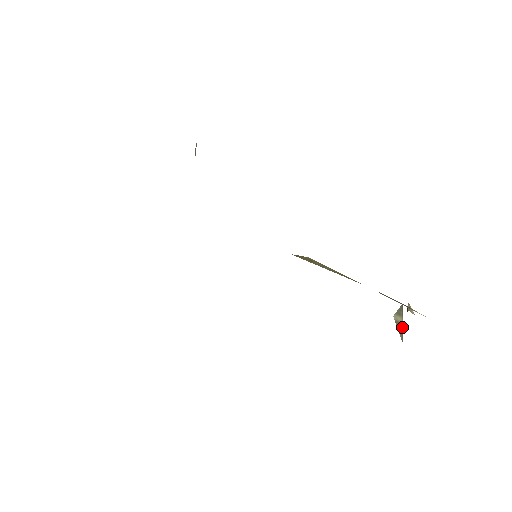
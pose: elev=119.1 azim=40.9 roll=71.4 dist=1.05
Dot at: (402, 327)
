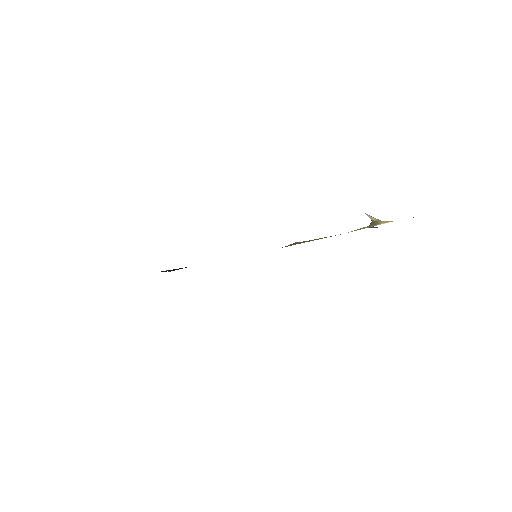
Dot at: (375, 227)
